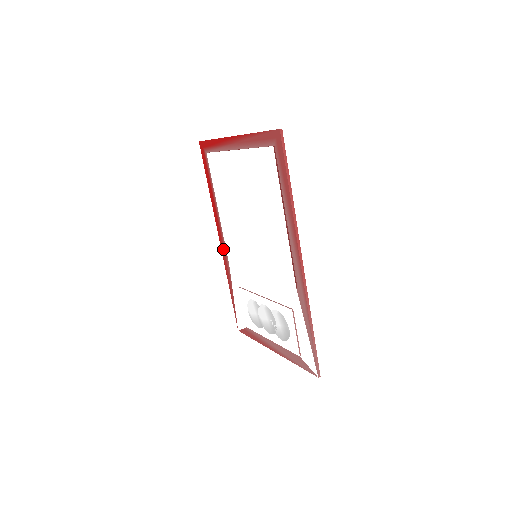
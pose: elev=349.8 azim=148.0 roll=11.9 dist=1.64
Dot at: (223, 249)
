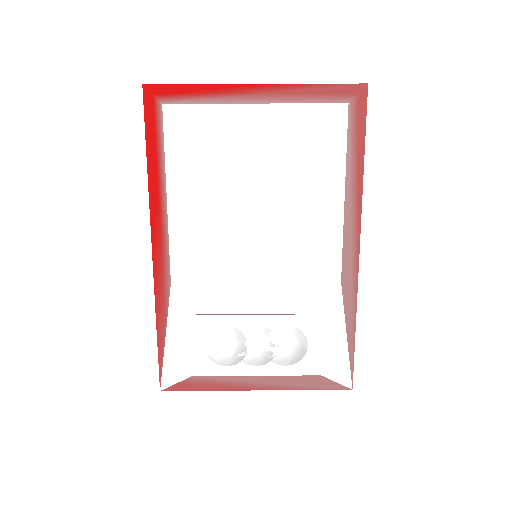
Dot at: (160, 260)
